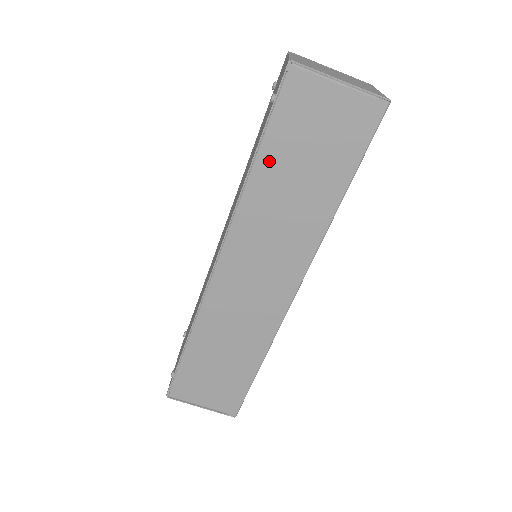
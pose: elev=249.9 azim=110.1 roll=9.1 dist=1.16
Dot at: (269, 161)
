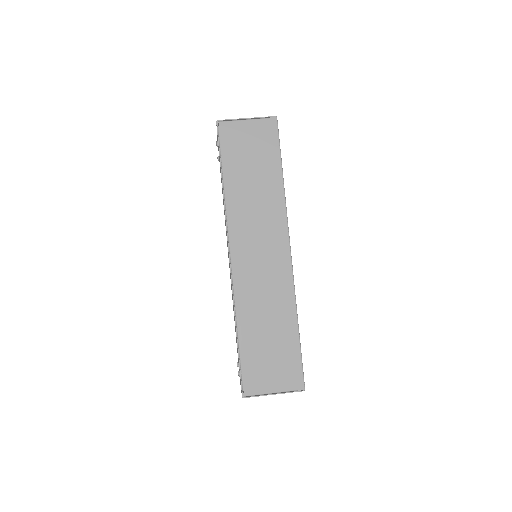
Dot at: (231, 175)
